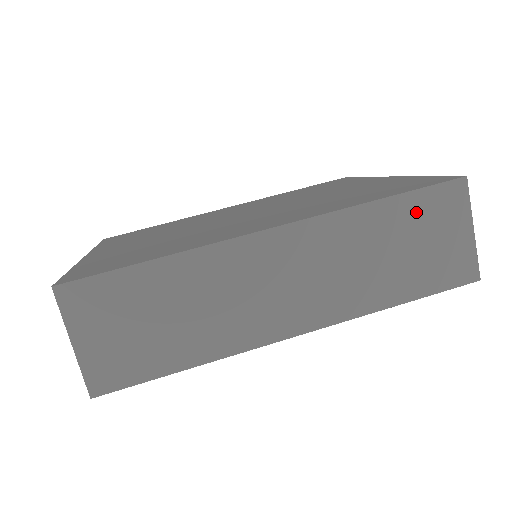
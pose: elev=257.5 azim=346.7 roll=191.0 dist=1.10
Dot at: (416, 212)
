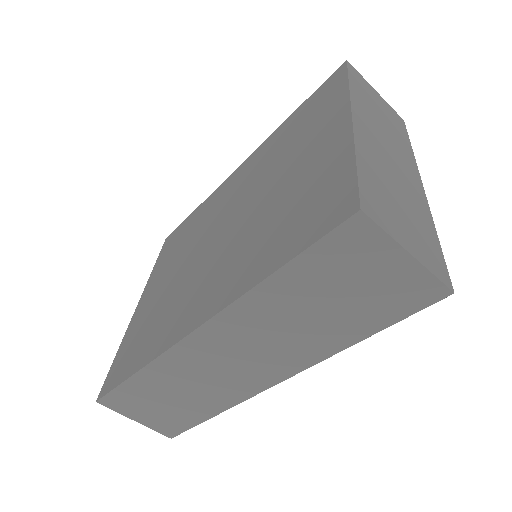
Dot at: (319, 269)
